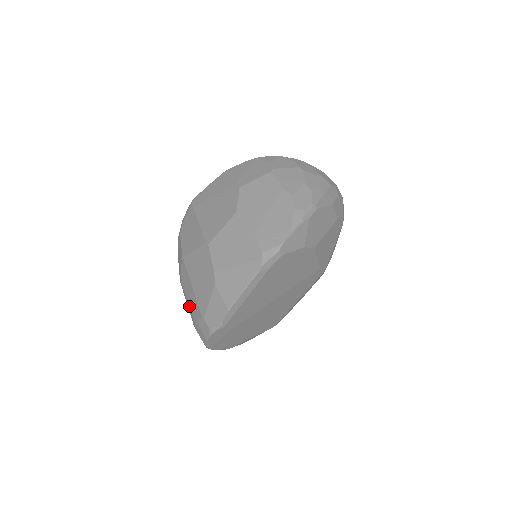
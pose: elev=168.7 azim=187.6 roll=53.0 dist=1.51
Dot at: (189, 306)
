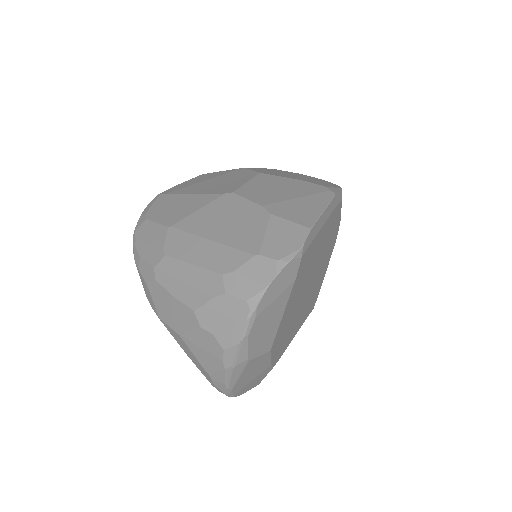
Dot at: (203, 267)
